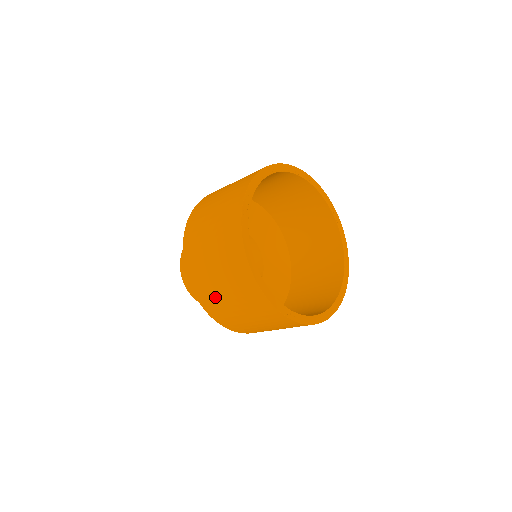
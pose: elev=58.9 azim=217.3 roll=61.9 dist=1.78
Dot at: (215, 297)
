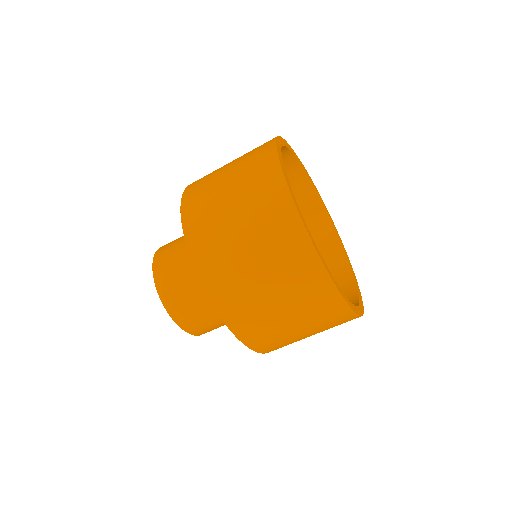
Dot at: (212, 215)
